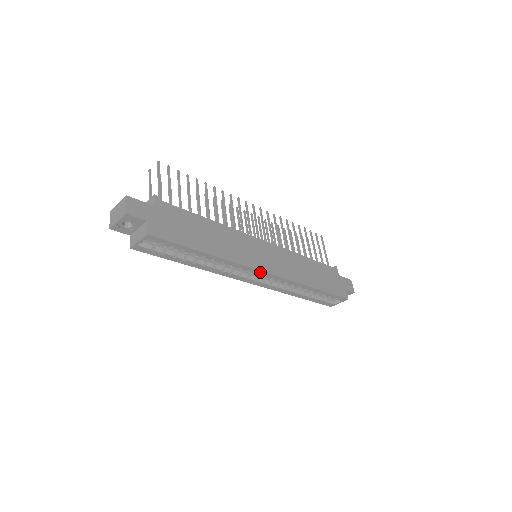
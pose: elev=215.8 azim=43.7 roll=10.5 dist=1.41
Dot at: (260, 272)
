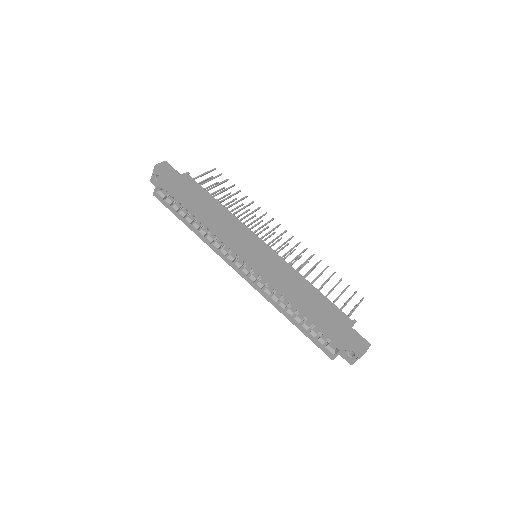
Dot at: (240, 255)
